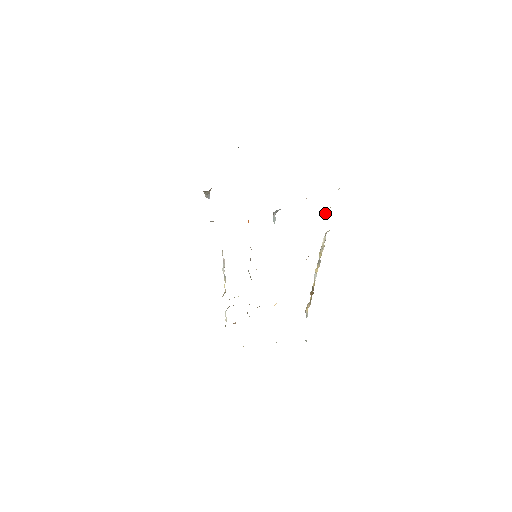
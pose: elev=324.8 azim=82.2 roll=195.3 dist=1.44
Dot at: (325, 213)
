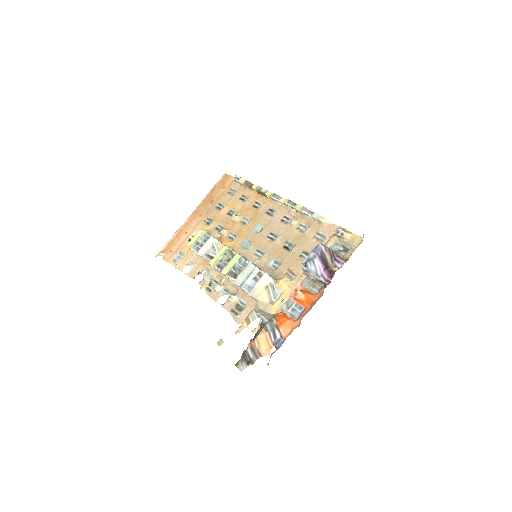
Dot at: (337, 235)
